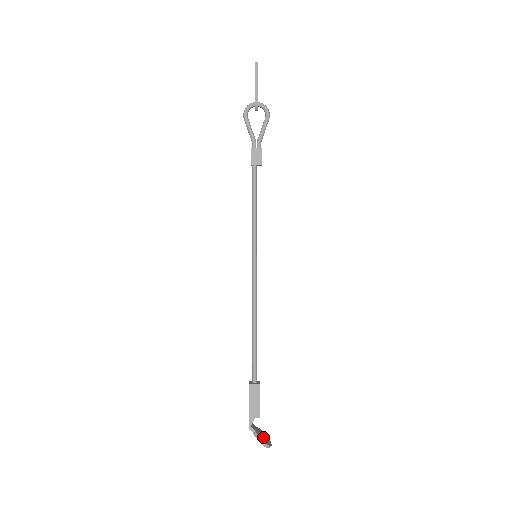
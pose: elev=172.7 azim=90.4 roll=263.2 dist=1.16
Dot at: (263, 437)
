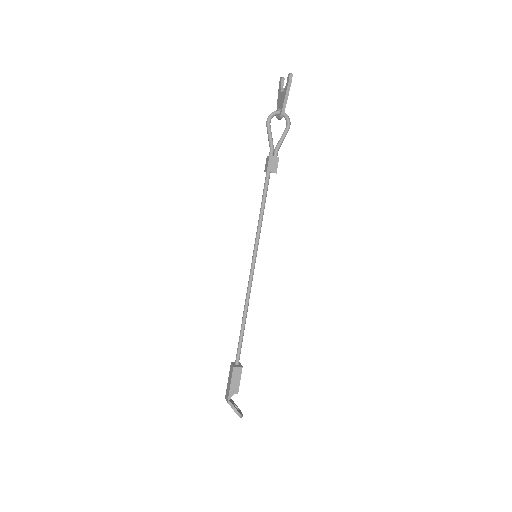
Dot at: occluded
